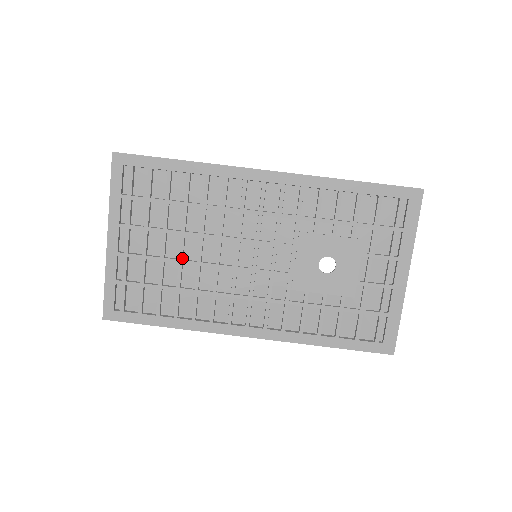
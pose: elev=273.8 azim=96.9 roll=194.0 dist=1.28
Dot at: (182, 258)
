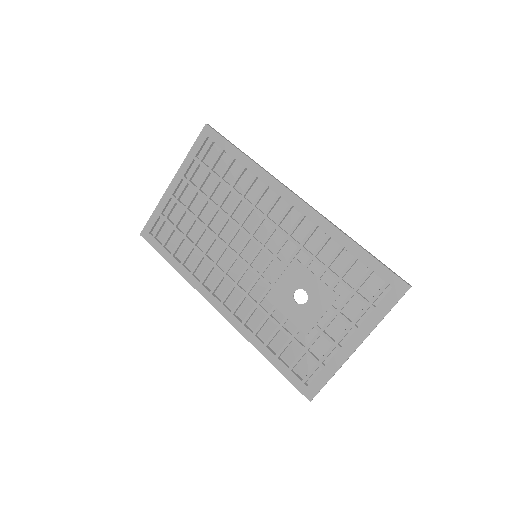
Dot at: (208, 225)
